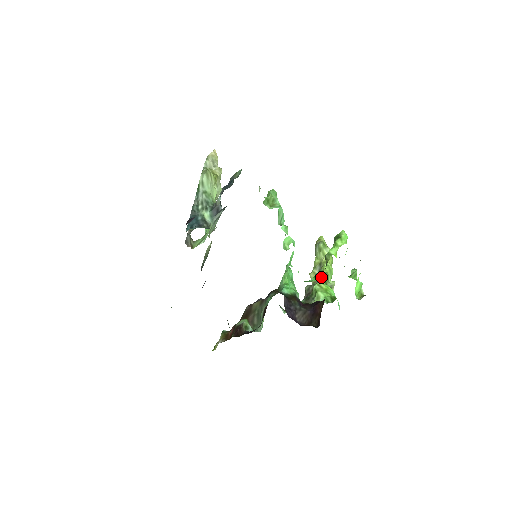
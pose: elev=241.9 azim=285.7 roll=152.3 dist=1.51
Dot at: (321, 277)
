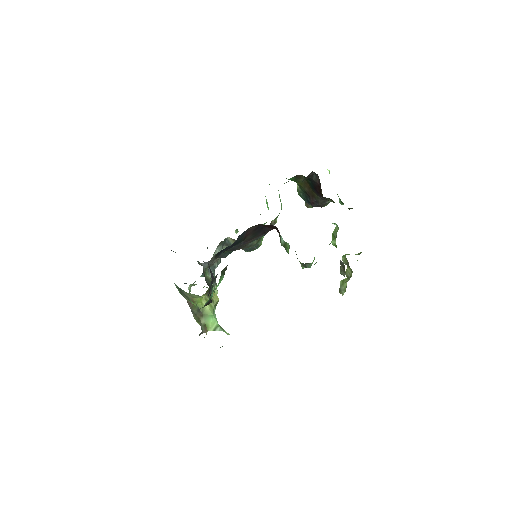
Dot at: (343, 257)
